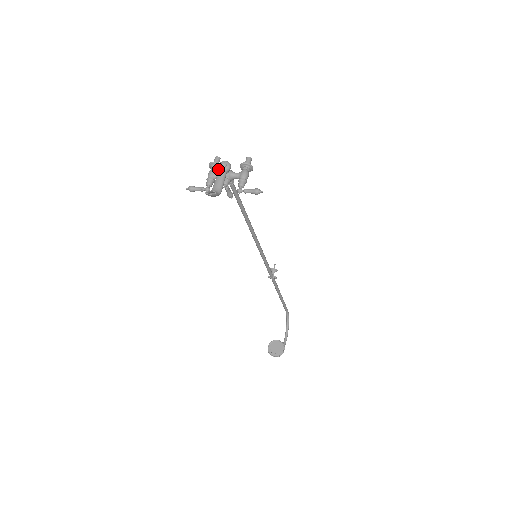
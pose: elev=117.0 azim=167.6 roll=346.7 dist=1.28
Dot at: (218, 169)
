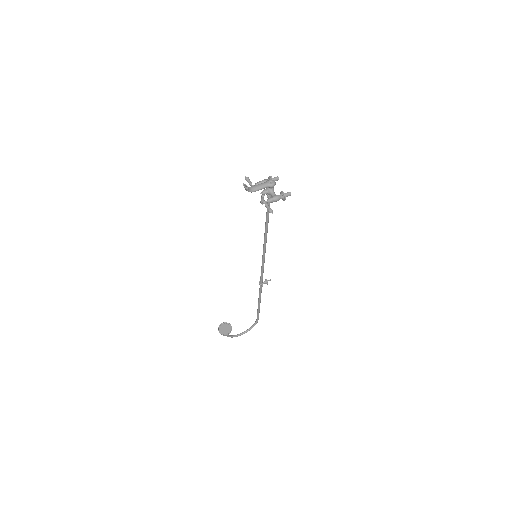
Dot at: (266, 181)
